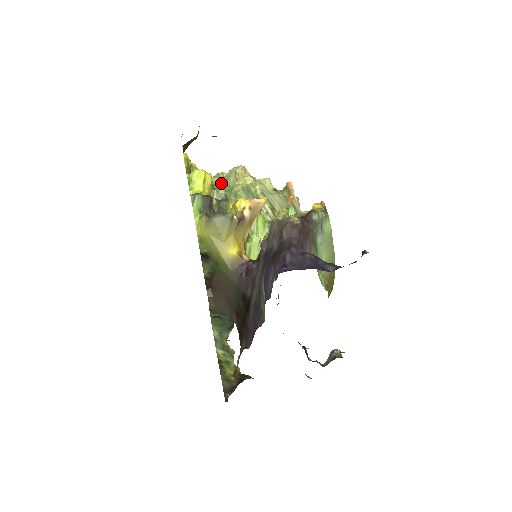
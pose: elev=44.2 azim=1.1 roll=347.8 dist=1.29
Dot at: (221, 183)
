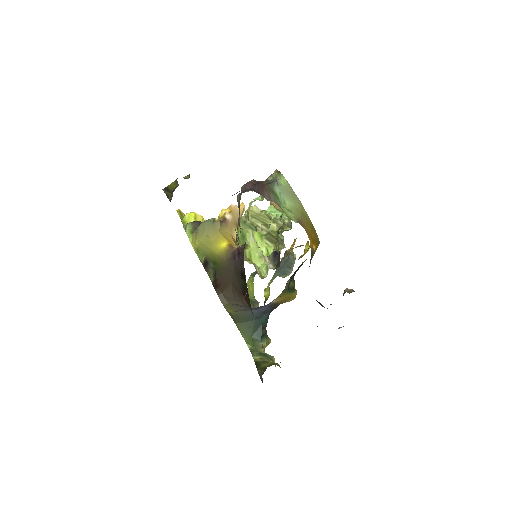
Dot at: occluded
